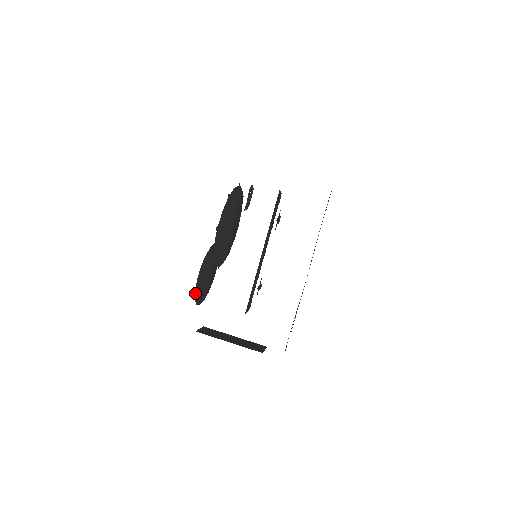
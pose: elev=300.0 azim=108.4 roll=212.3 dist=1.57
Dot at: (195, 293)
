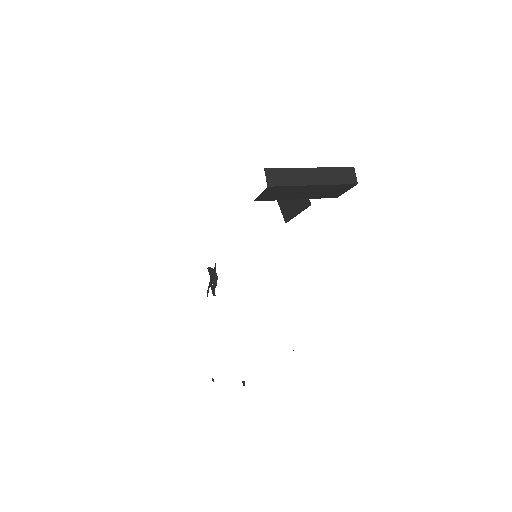
Dot at: occluded
